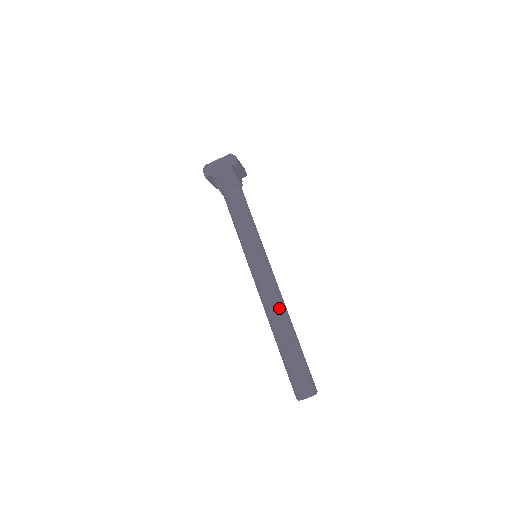
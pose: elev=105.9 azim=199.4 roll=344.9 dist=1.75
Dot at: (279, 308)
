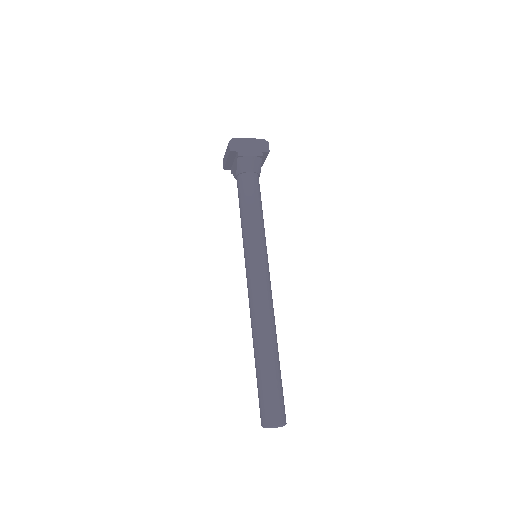
Dot at: (271, 320)
